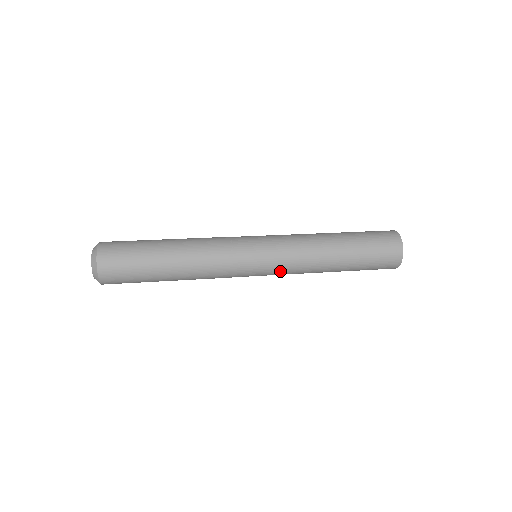
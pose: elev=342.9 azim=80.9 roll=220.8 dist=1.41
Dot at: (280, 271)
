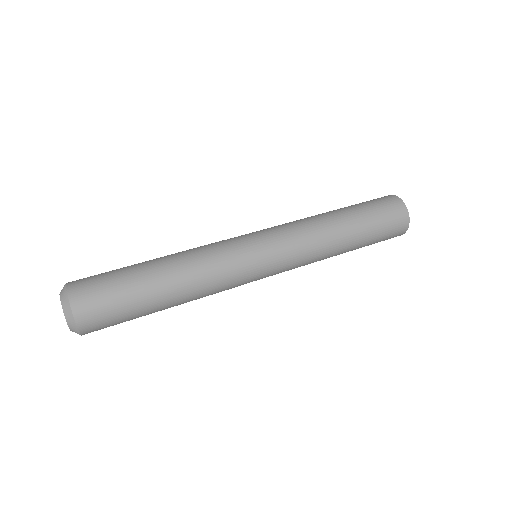
Dot at: (289, 265)
